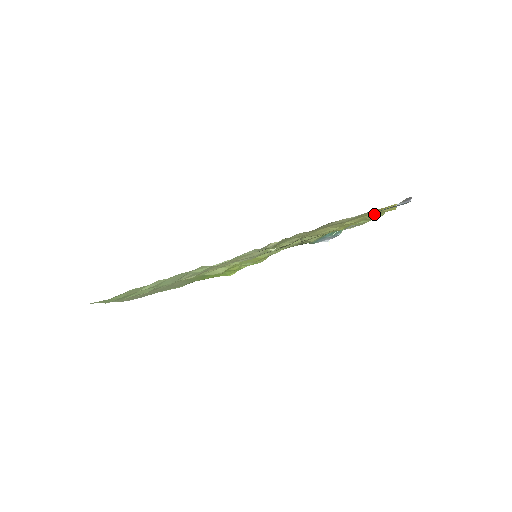
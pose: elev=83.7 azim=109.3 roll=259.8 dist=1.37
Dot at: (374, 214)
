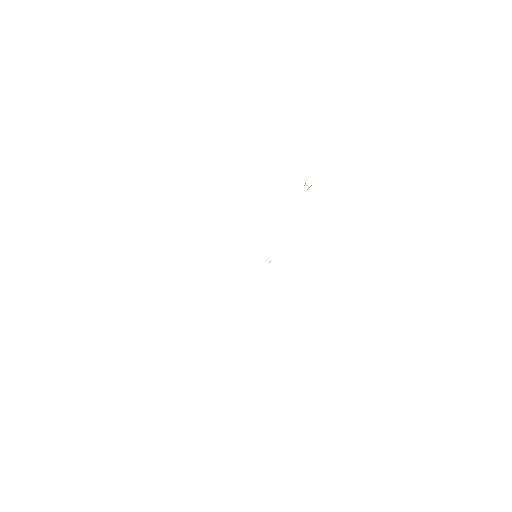
Dot at: occluded
